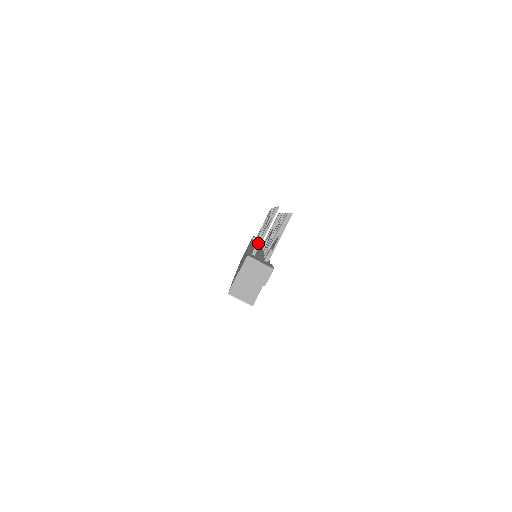
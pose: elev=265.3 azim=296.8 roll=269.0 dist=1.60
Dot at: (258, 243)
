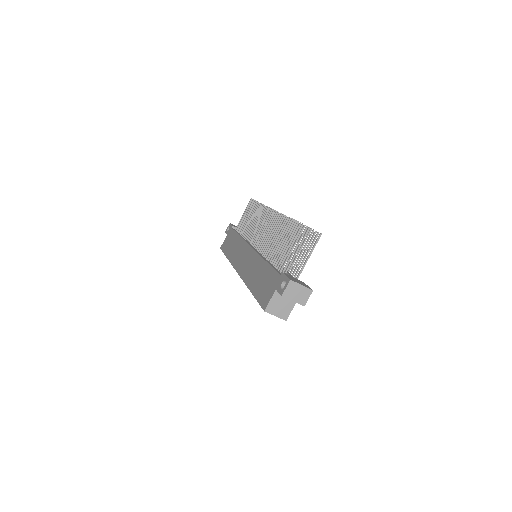
Dot at: (286, 259)
